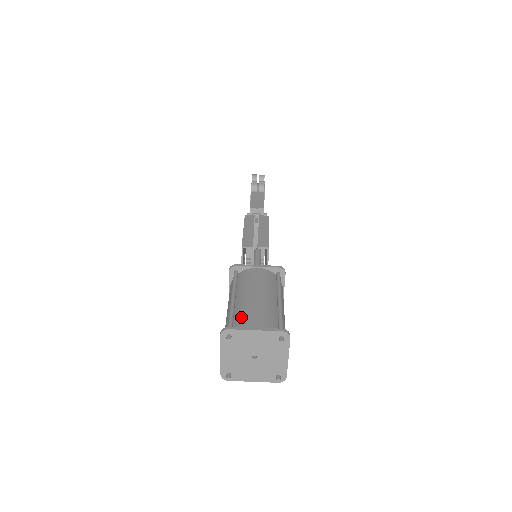
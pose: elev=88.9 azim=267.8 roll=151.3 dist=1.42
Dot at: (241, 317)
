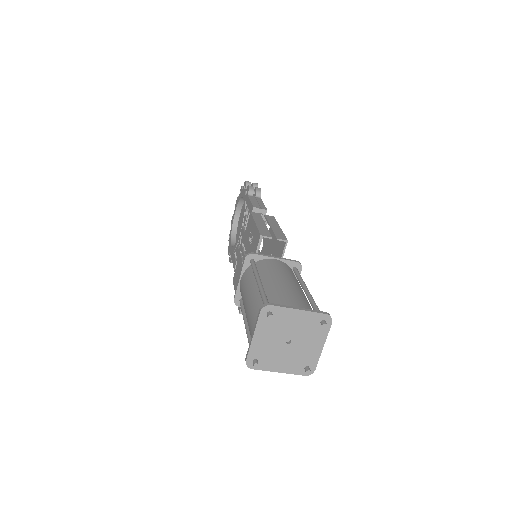
Dot at: (277, 298)
